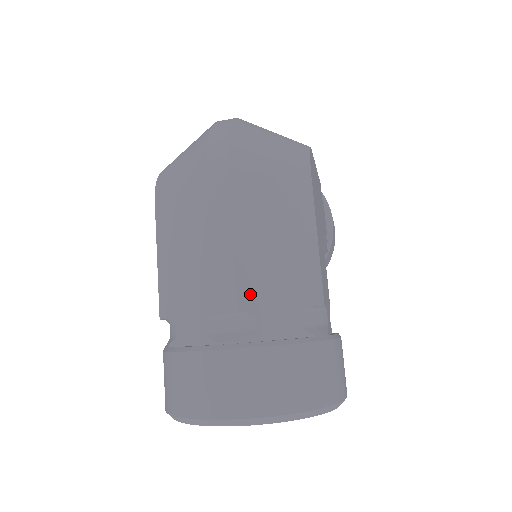
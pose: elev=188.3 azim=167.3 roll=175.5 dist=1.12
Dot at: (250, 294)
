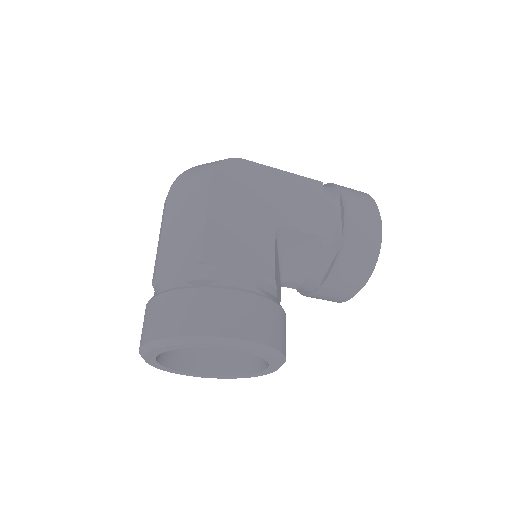
Dot at: (162, 266)
